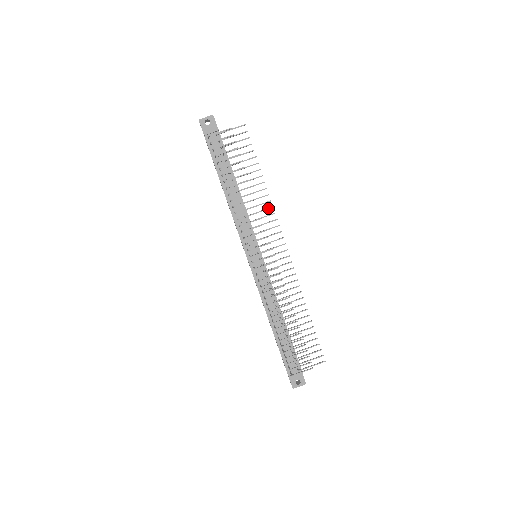
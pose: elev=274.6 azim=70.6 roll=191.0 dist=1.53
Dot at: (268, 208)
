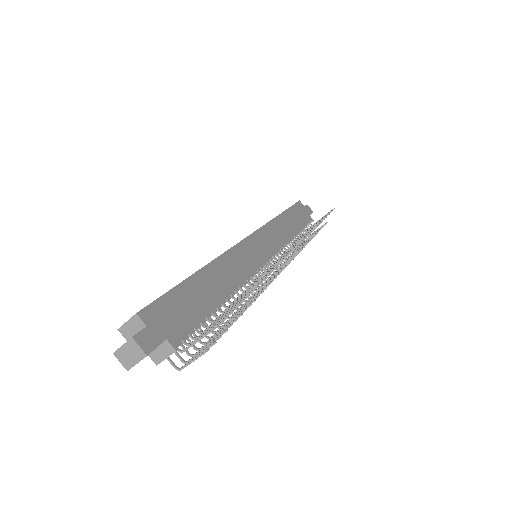
Dot at: occluded
